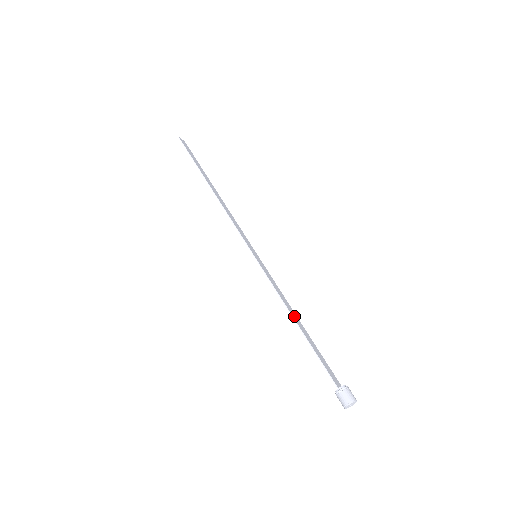
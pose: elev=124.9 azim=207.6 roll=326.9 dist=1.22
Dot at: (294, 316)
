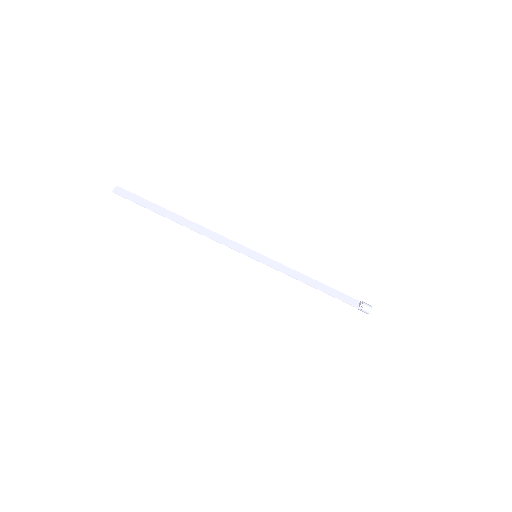
Dot at: (308, 282)
